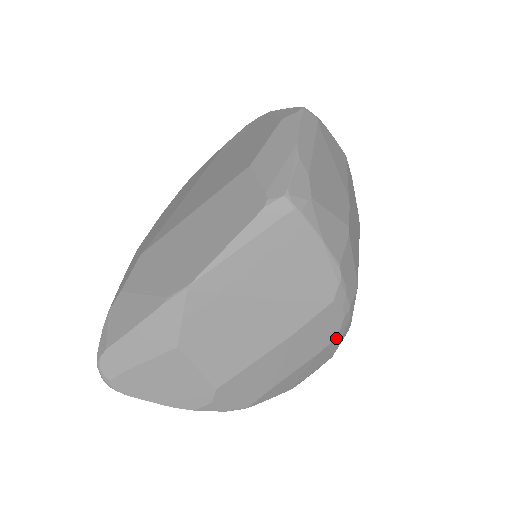
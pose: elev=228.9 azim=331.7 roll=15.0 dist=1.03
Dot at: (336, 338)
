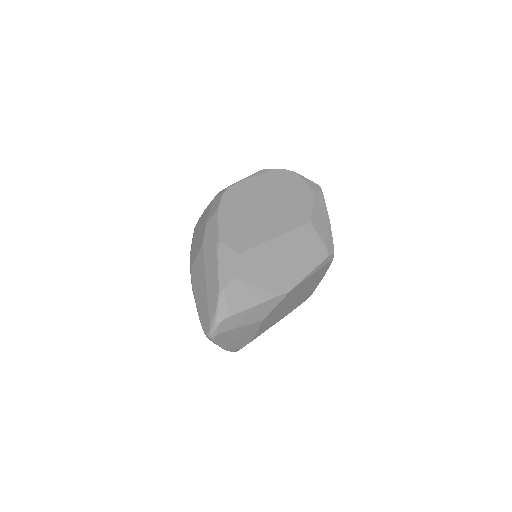
Dot at: occluded
